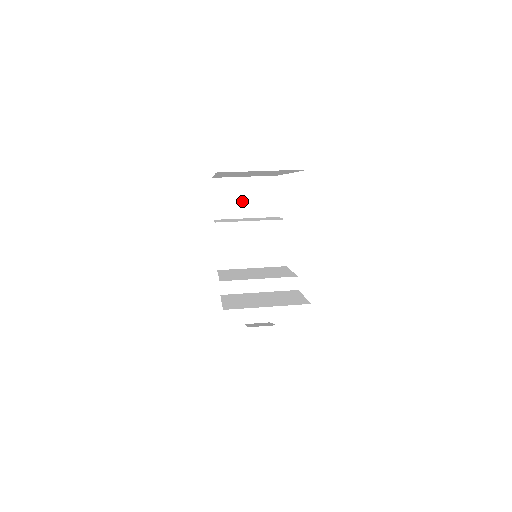
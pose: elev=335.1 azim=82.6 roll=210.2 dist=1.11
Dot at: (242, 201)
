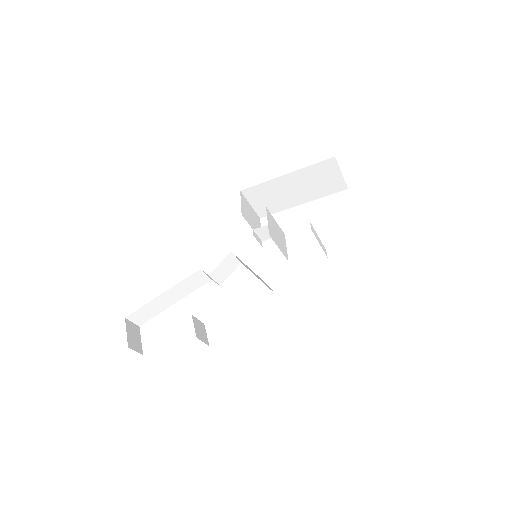
Dot at: (250, 217)
